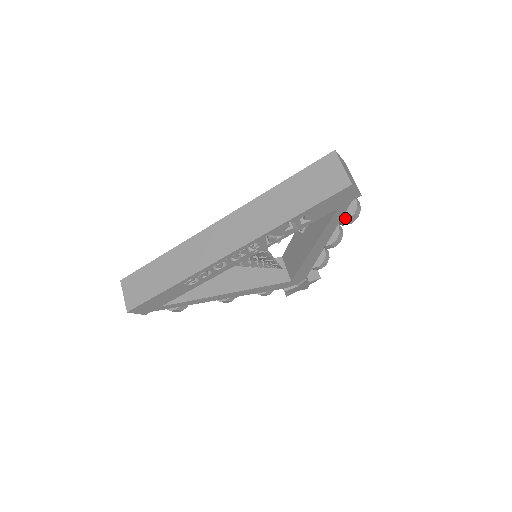
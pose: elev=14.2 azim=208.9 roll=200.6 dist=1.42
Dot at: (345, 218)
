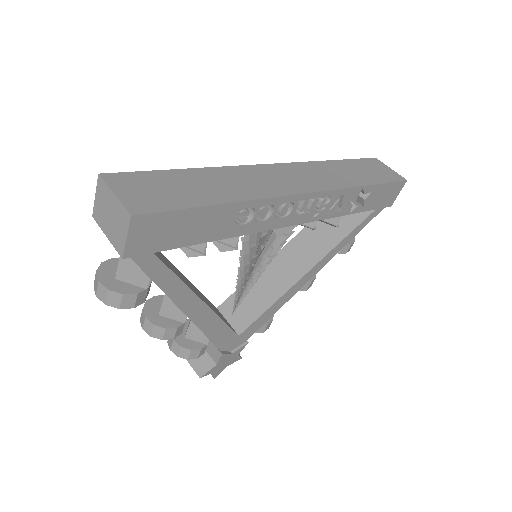
Dot at: occluded
